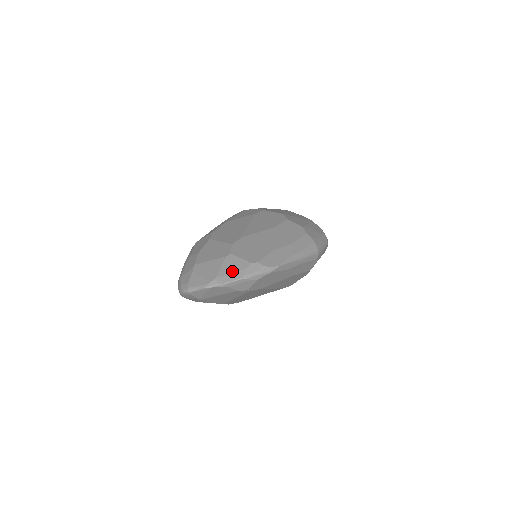
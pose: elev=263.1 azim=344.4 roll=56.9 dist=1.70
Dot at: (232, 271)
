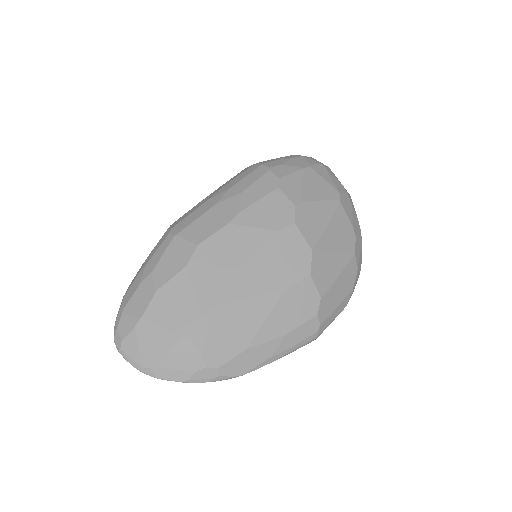
Dot at: (178, 367)
